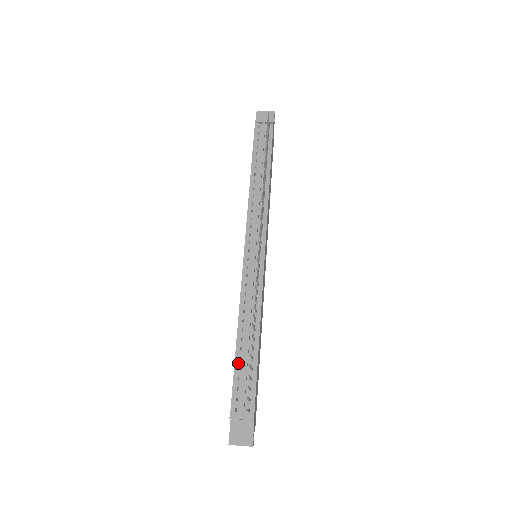
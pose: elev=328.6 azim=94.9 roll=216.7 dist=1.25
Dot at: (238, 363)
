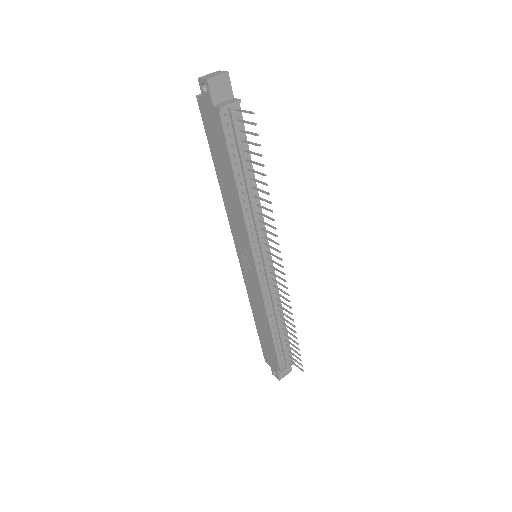
Dot at: (276, 343)
